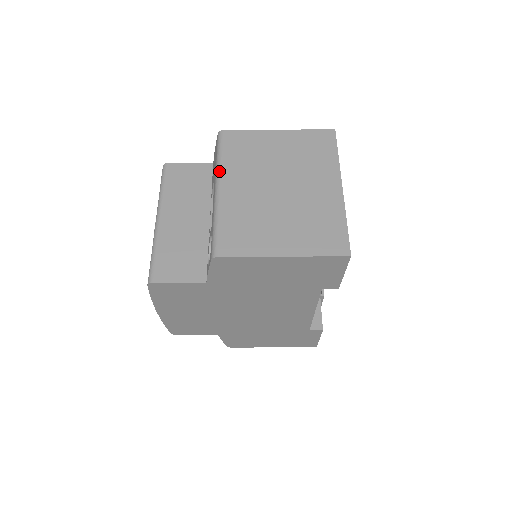
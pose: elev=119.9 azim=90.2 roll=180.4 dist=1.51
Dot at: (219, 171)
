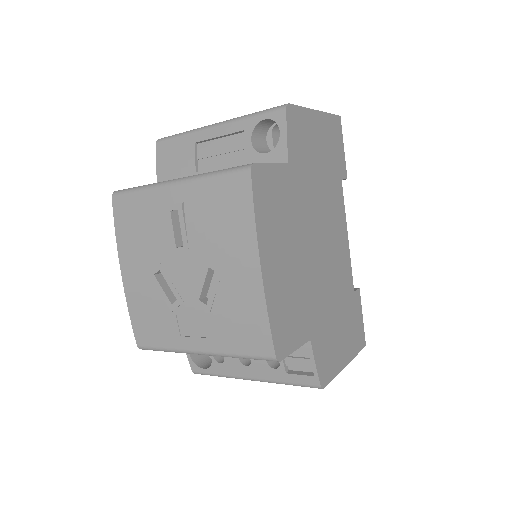
Dot at: (199, 128)
